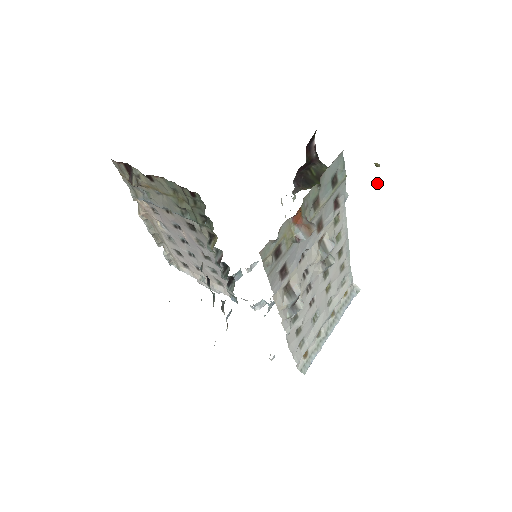
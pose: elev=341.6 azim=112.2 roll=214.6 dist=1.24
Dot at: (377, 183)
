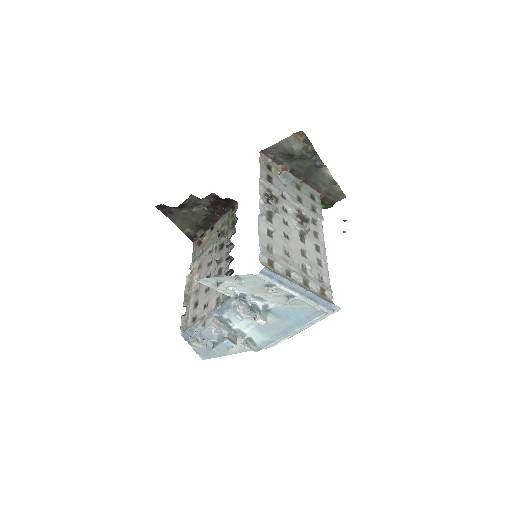
Dot at: occluded
